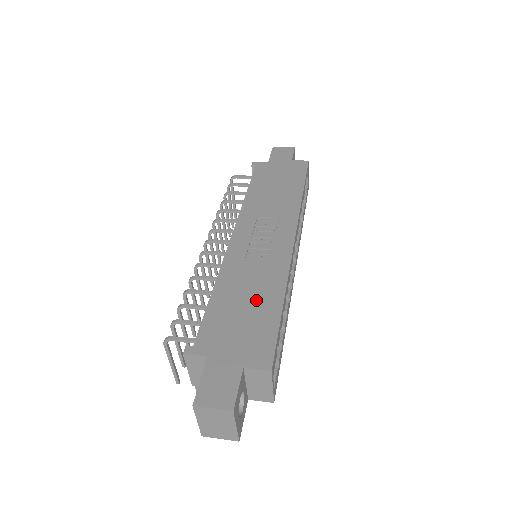
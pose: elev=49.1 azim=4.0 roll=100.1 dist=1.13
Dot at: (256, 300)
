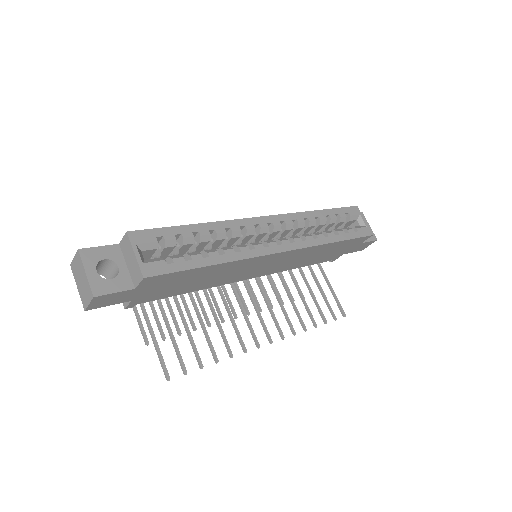
Dot at: occluded
